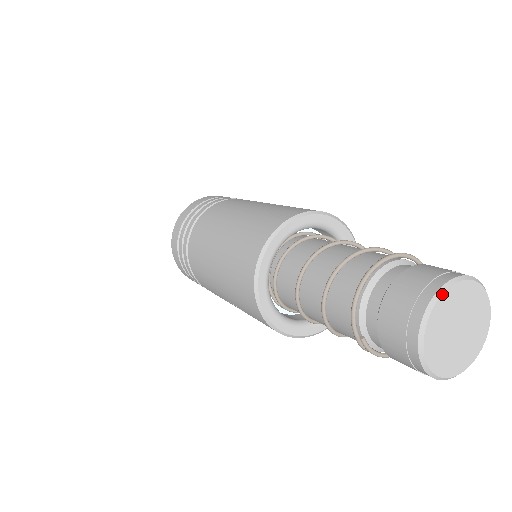
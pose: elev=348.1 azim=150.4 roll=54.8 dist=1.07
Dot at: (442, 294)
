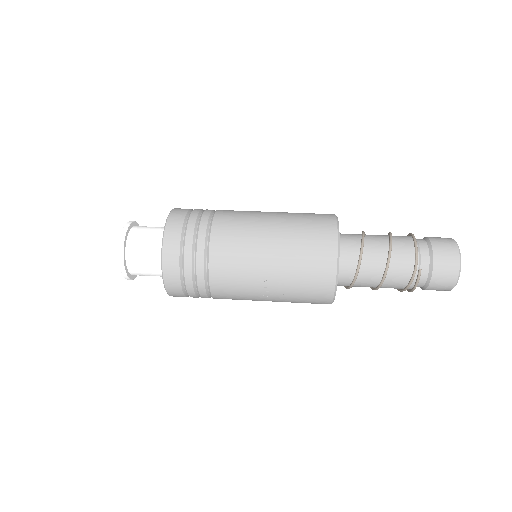
Dot at: occluded
